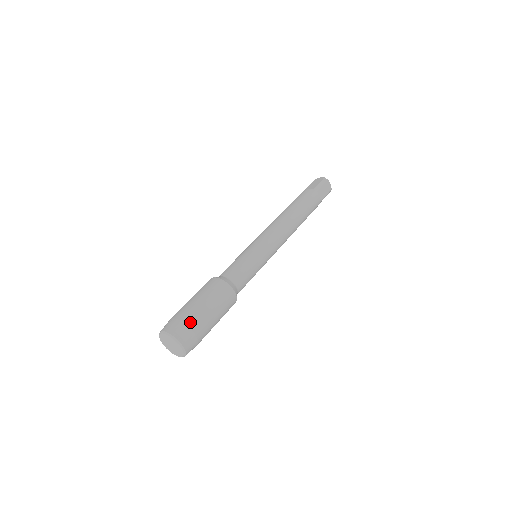
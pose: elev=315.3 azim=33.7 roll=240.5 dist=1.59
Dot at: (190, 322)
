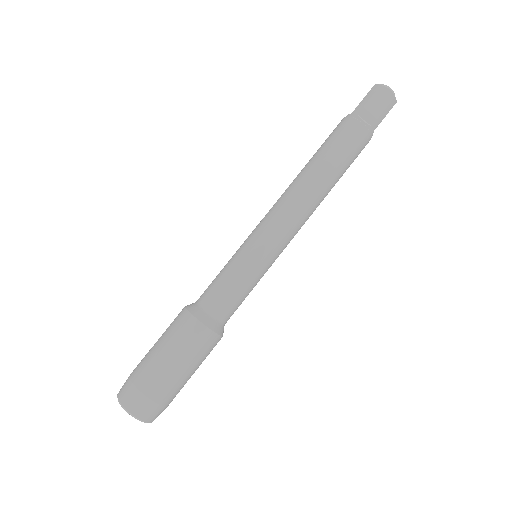
Dot at: (138, 380)
